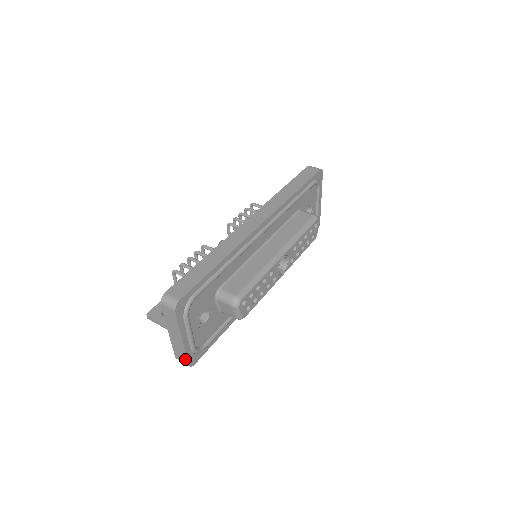
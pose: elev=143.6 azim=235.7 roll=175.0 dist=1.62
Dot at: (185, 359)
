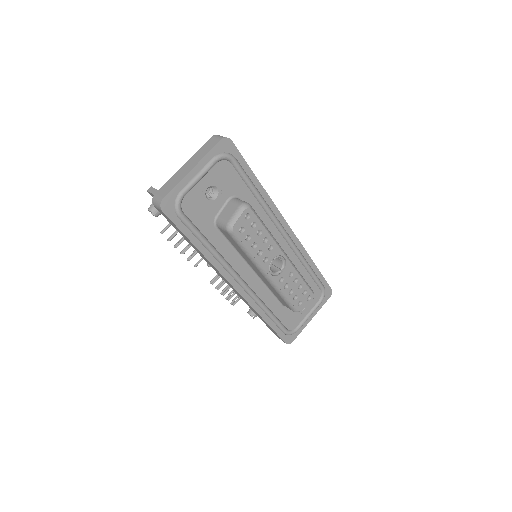
Dot at: (168, 192)
